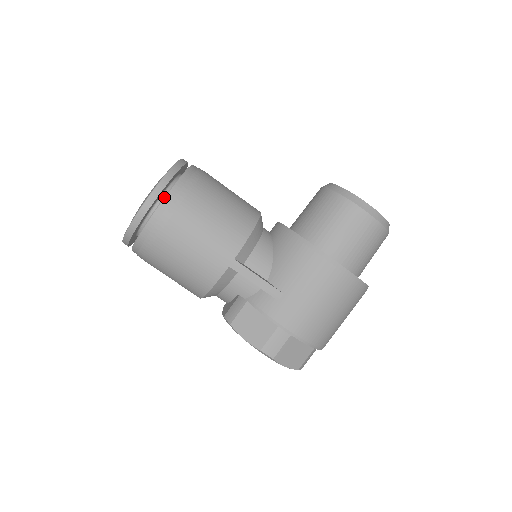
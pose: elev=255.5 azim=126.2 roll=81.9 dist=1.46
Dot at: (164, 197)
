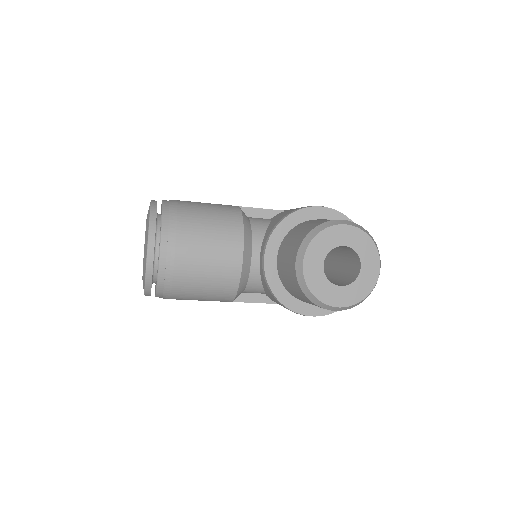
Dot at: occluded
